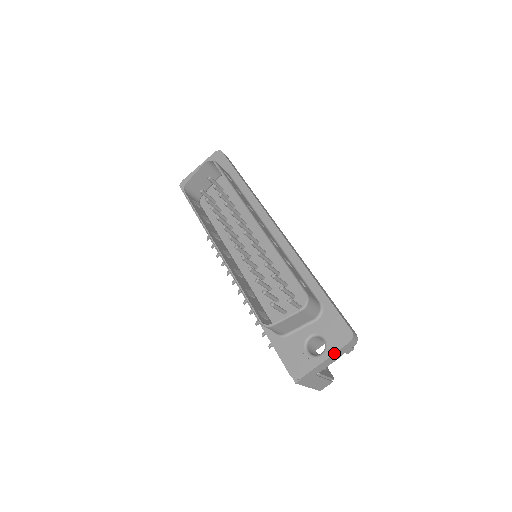
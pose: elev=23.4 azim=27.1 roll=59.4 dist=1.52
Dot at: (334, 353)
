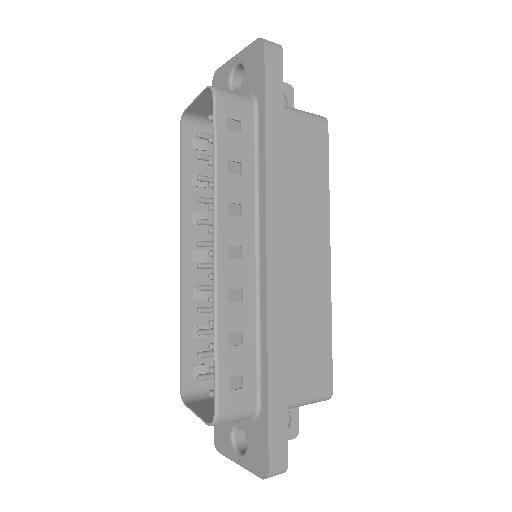
Dot at: (247, 469)
